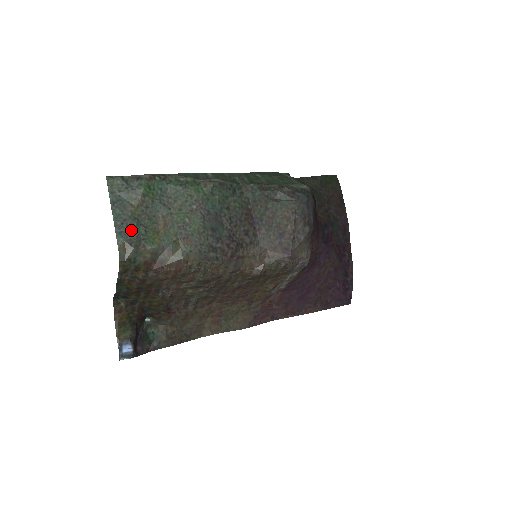
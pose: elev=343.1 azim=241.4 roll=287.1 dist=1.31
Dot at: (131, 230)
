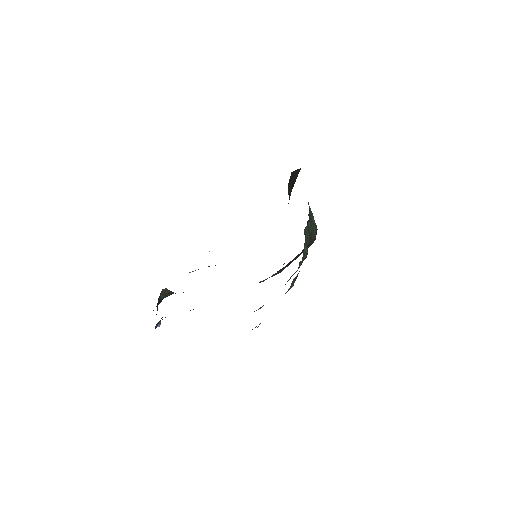
Dot at: occluded
